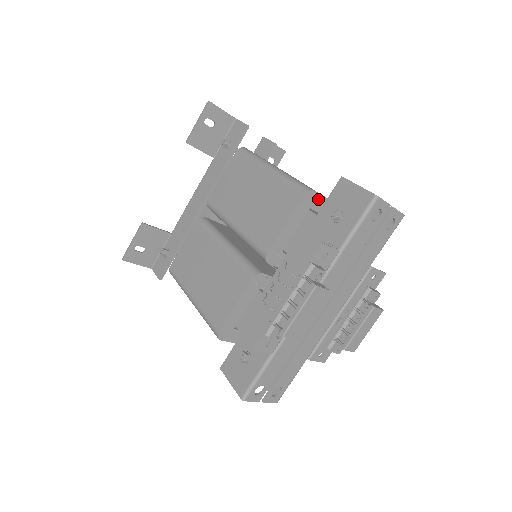
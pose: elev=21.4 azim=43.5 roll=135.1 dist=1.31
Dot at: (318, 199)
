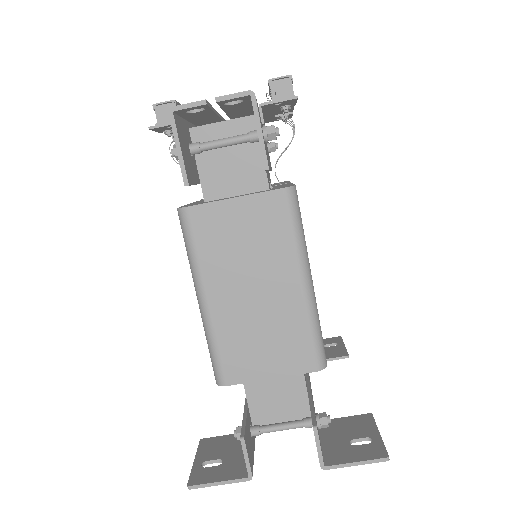
Dot at: occluded
